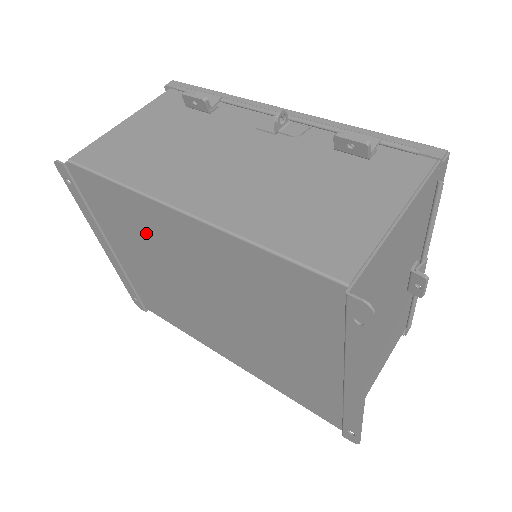
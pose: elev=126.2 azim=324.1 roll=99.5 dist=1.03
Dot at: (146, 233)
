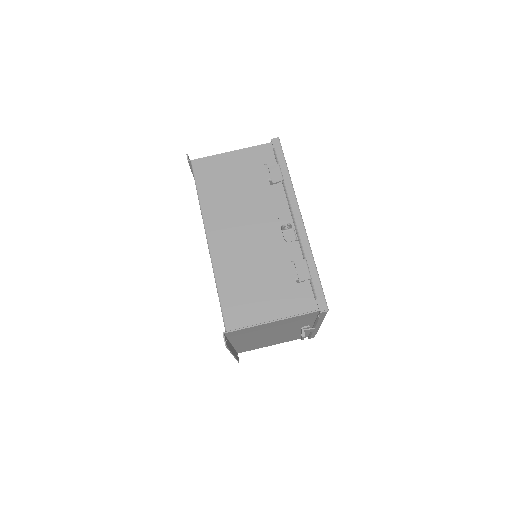
Dot at: occluded
